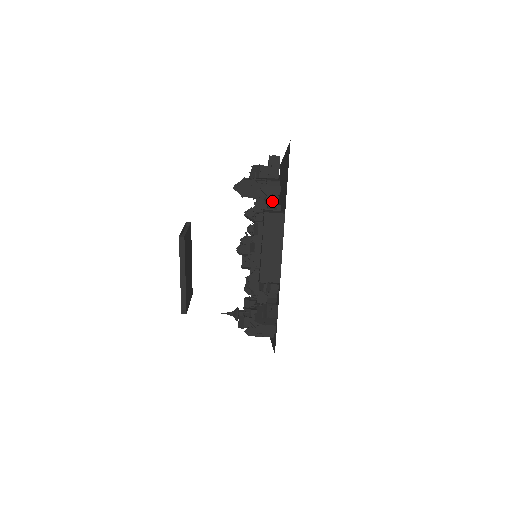
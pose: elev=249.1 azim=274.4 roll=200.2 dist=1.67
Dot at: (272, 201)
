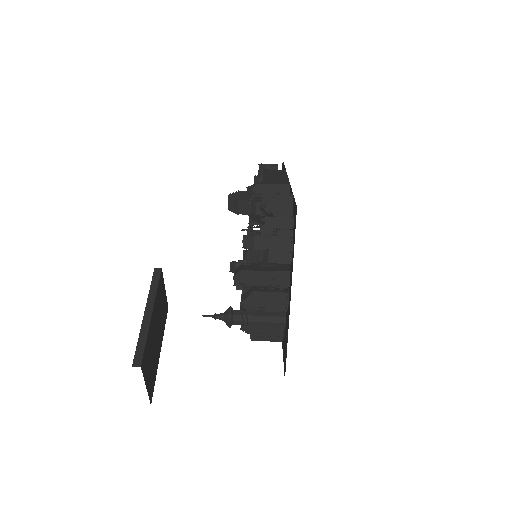
Dot at: occluded
